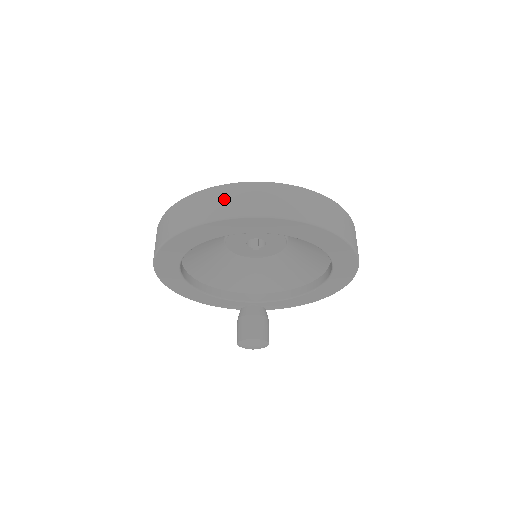
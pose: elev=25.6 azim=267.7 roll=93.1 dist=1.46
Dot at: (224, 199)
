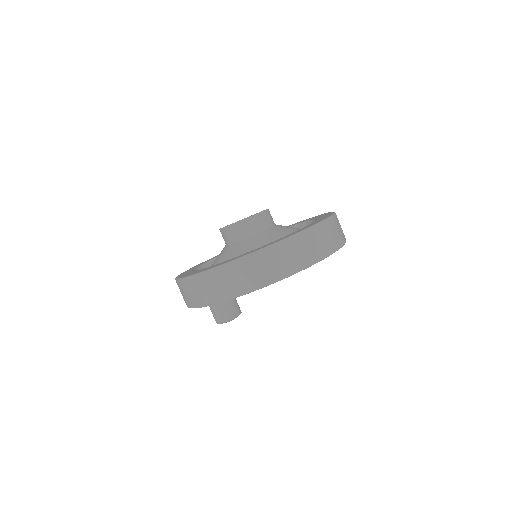
Dot at: (314, 243)
